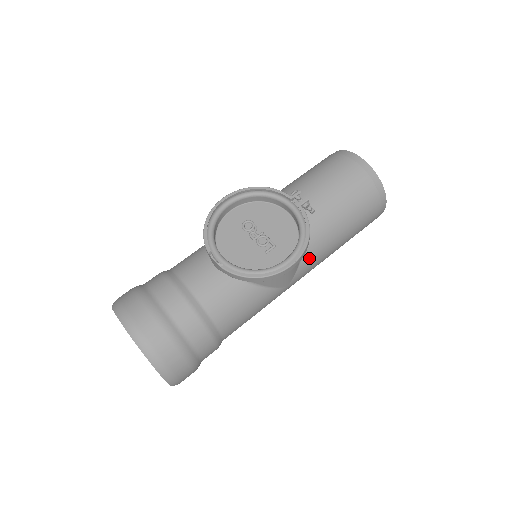
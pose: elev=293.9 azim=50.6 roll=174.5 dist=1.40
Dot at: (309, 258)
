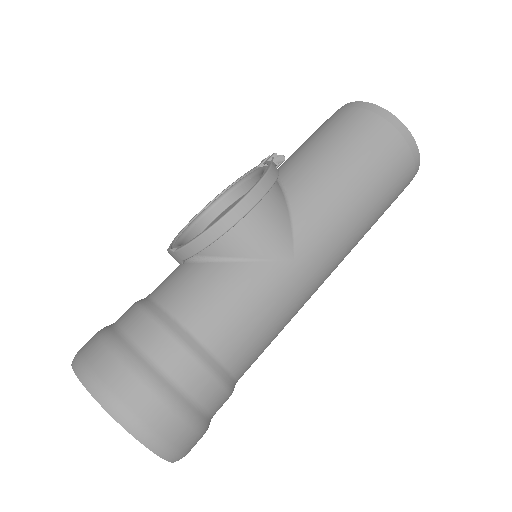
Dot at: (306, 212)
